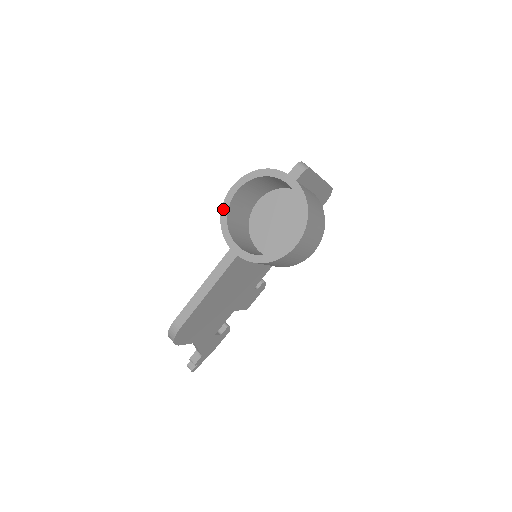
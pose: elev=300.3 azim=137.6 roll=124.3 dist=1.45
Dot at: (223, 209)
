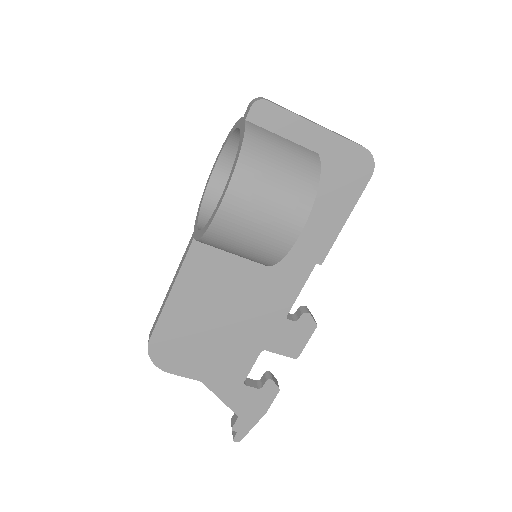
Dot at: (204, 190)
